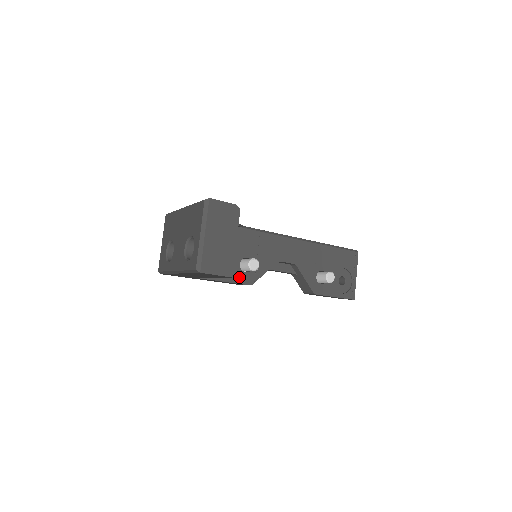
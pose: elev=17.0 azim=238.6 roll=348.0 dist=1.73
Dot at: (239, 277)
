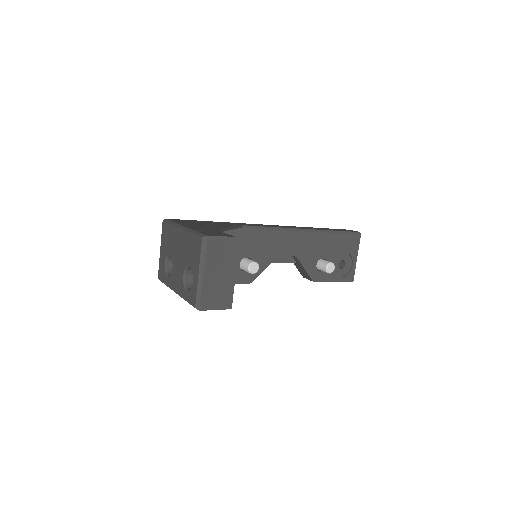
Dot at: (239, 277)
